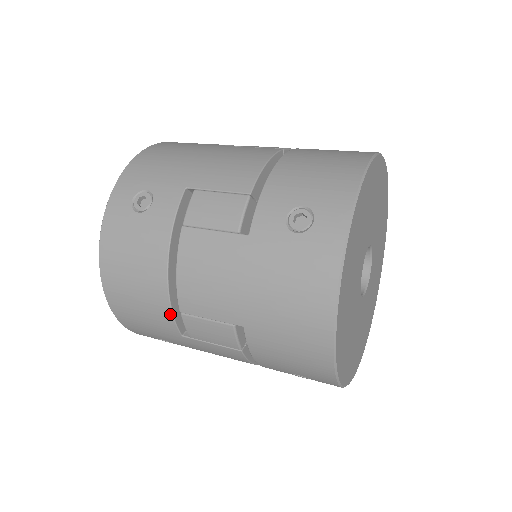
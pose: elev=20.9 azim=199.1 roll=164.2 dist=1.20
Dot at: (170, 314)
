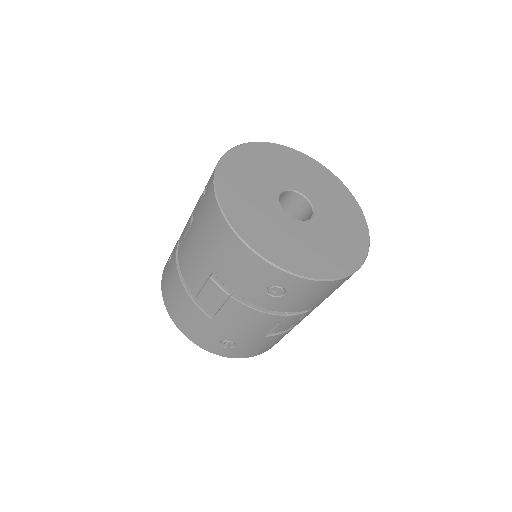
Dot at: (194, 304)
